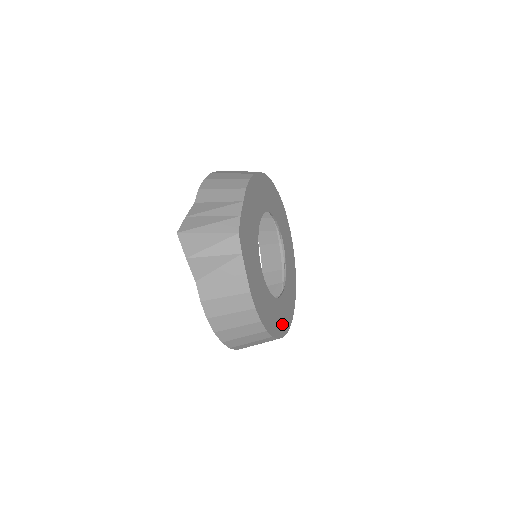
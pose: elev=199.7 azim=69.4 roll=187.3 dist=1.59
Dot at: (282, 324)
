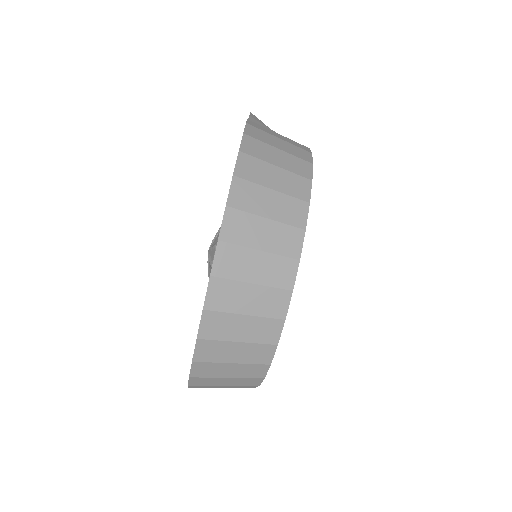
Dot at: occluded
